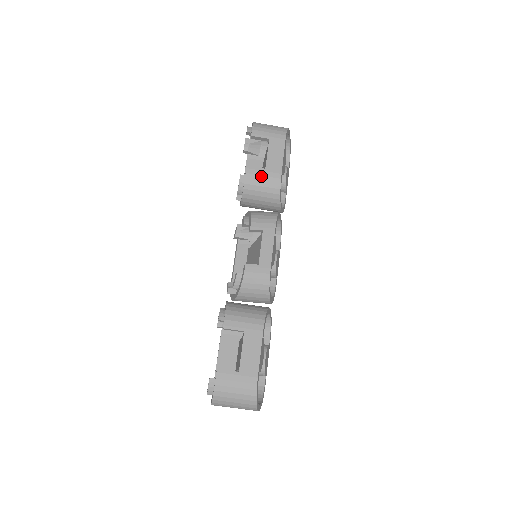
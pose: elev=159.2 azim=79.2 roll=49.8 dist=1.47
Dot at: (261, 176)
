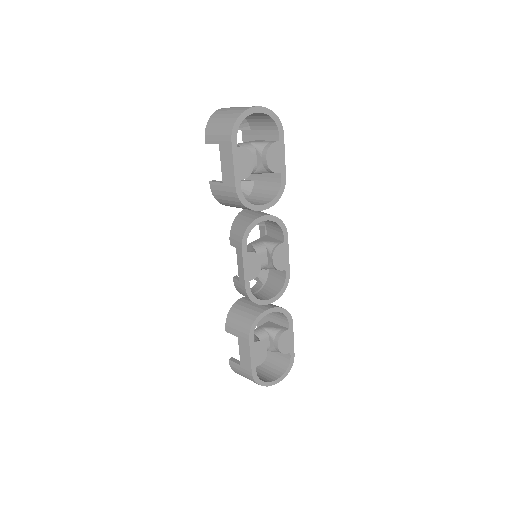
Dot at: (222, 191)
